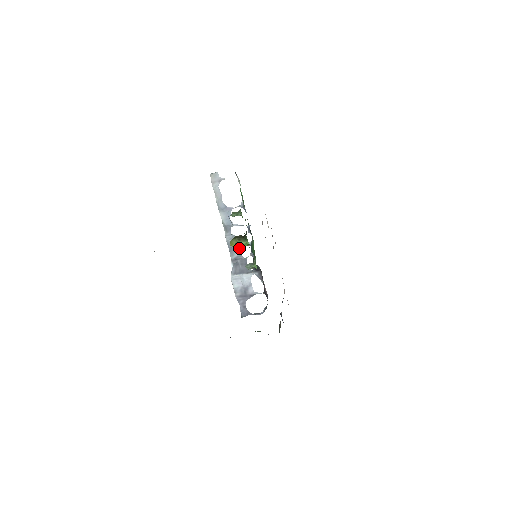
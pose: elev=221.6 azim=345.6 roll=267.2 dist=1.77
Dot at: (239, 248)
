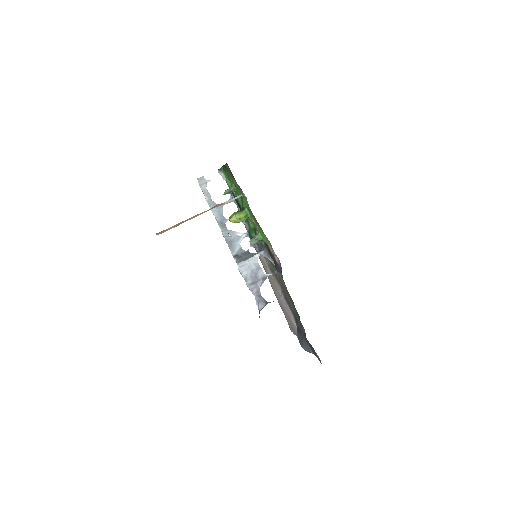
Dot at: (238, 242)
